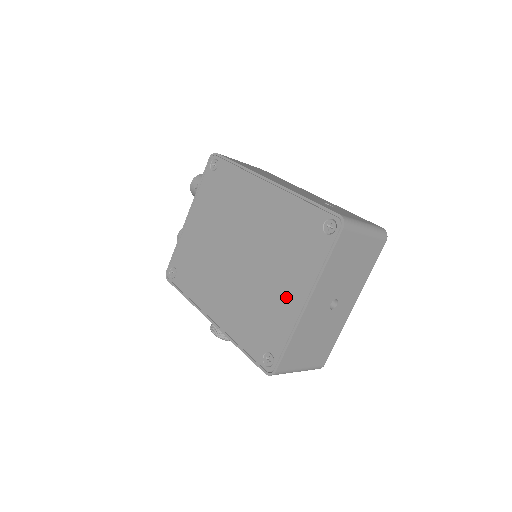
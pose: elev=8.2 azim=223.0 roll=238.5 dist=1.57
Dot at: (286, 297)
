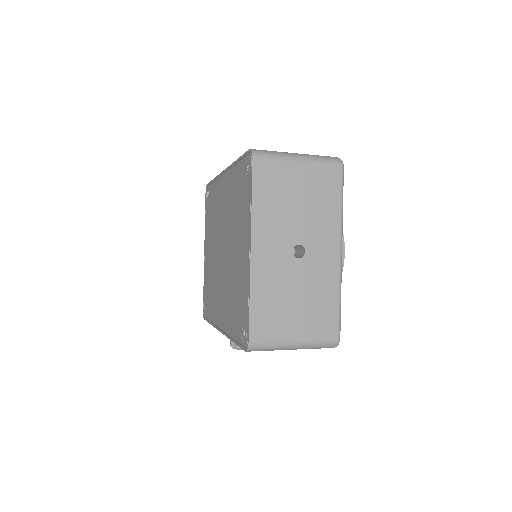
Dot at: (242, 259)
